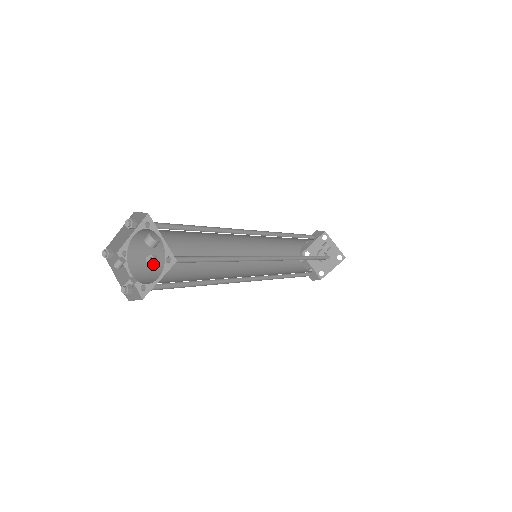
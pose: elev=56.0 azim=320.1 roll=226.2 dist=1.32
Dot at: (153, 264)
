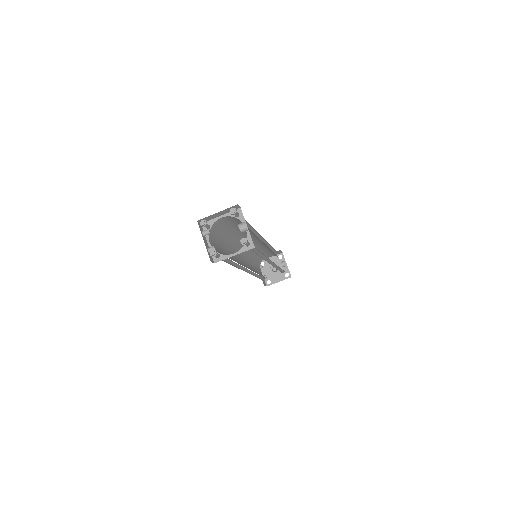
Dot at: occluded
